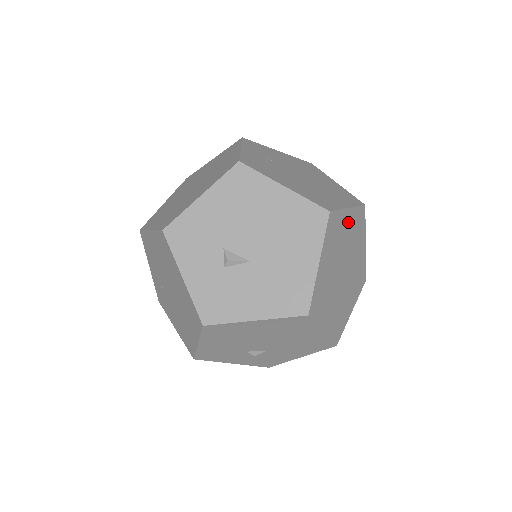
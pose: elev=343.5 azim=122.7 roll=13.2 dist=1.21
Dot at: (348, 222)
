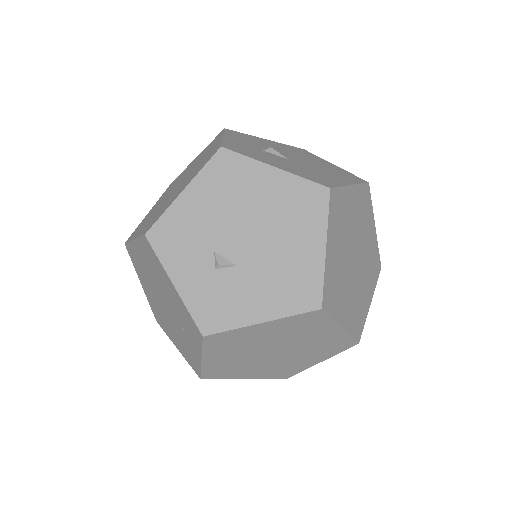
Dot at: (371, 235)
